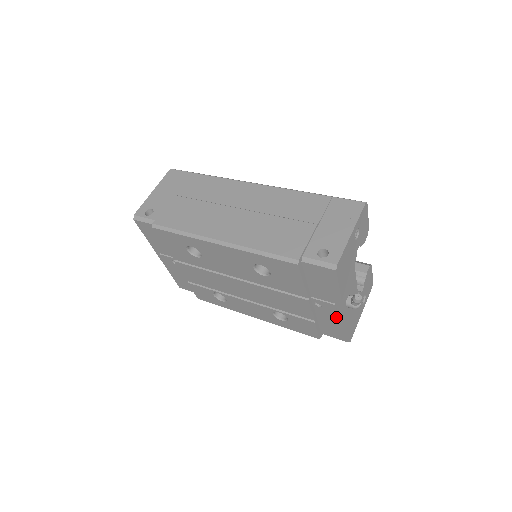
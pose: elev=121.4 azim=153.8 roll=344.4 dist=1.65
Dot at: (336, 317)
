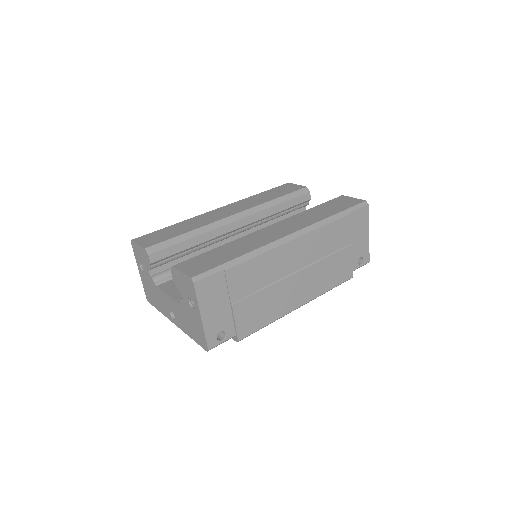
Dot at: occluded
